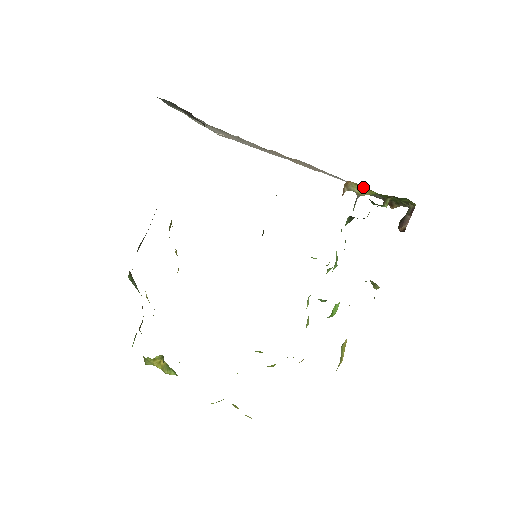
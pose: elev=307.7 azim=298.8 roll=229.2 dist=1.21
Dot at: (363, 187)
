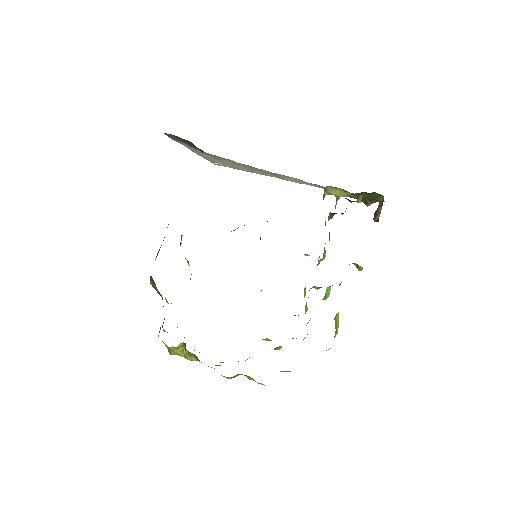
Dot at: (340, 190)
